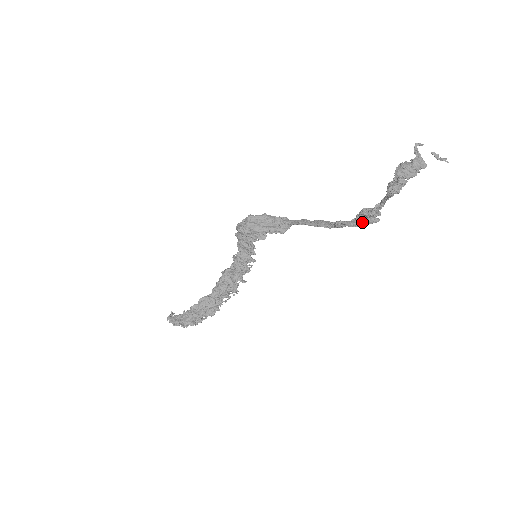
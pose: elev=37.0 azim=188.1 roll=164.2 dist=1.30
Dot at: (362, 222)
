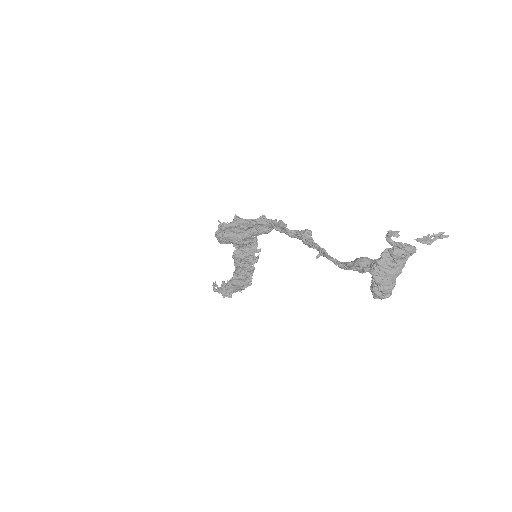
Dot at: occluded
